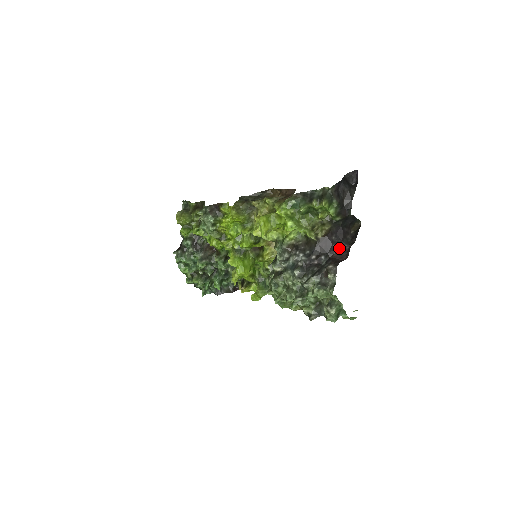
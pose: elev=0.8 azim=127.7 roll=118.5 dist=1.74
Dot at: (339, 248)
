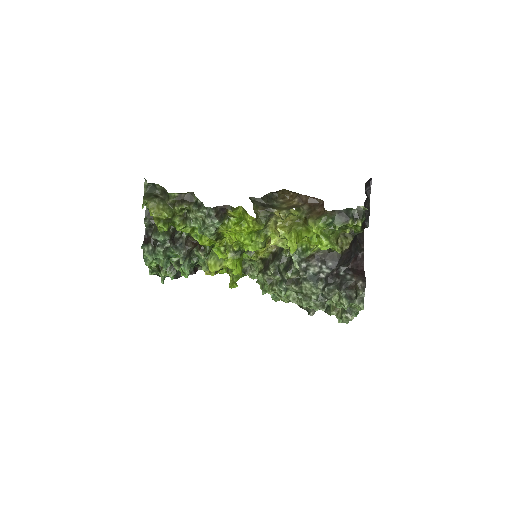
Dot at: (354, 257)
